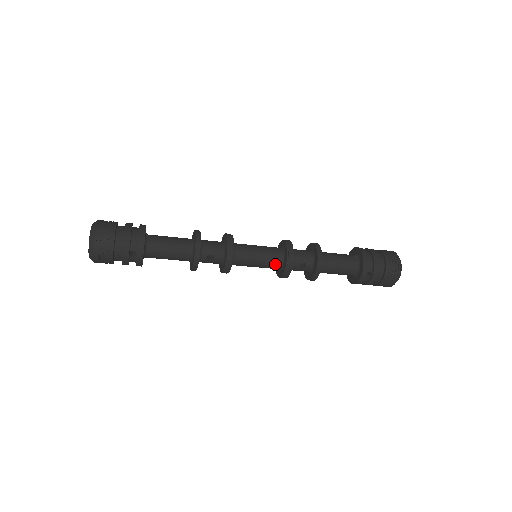
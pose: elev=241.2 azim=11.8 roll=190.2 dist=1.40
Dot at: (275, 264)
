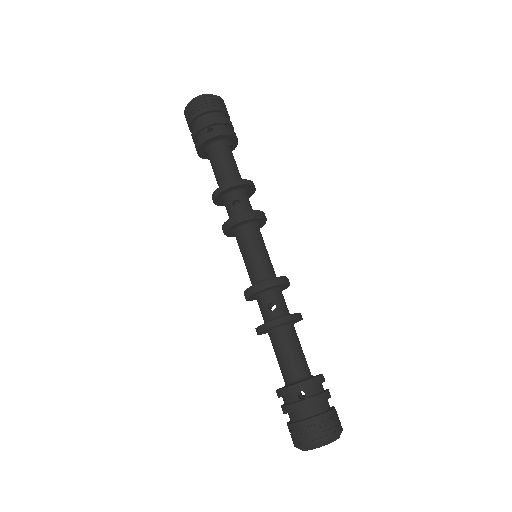
Dot at: (259, 274)
